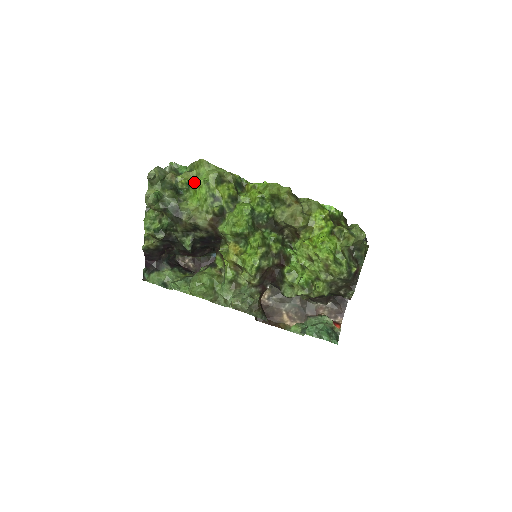
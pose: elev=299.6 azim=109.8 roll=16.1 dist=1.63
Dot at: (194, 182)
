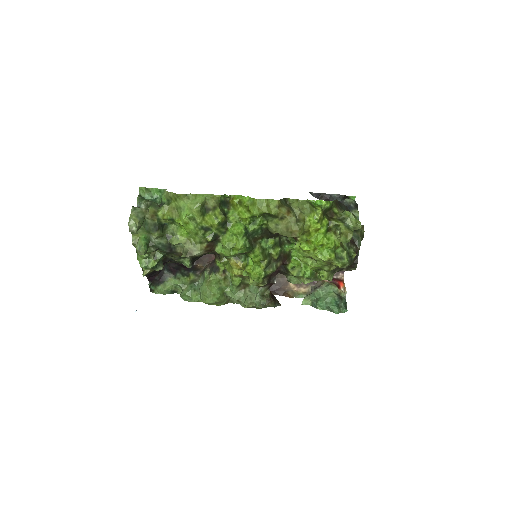
Dot at: (177, 214)
